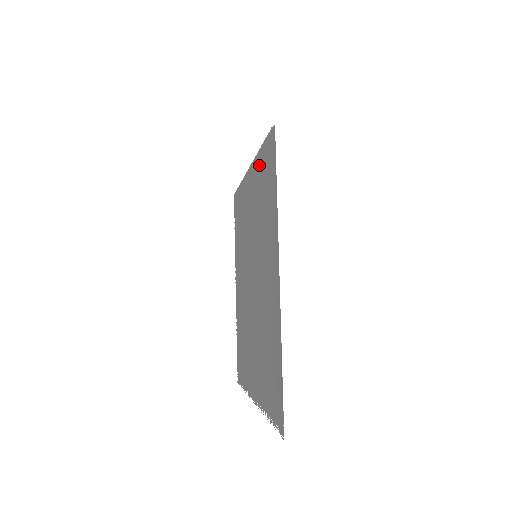
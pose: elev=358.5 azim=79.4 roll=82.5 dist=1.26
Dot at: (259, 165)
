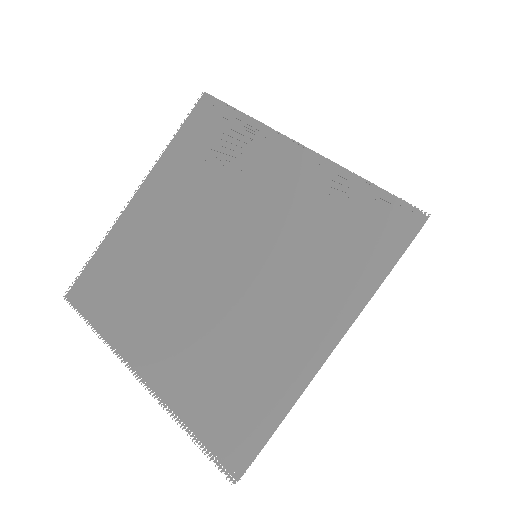
Dot at: (343, 188)
